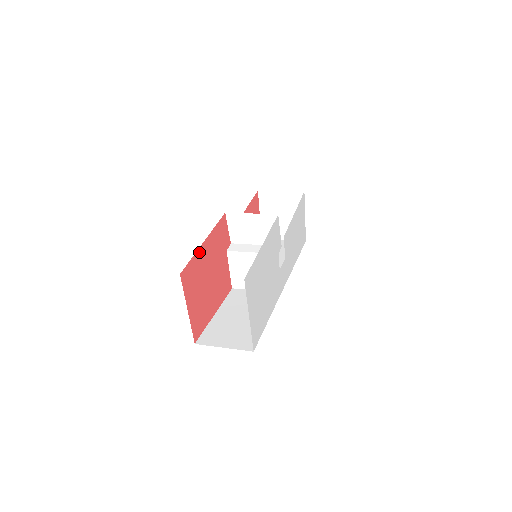
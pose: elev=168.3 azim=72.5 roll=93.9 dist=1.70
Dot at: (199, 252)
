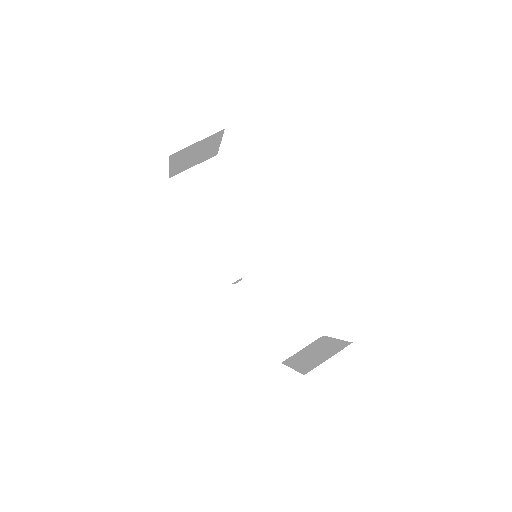
Dot at: occluded
